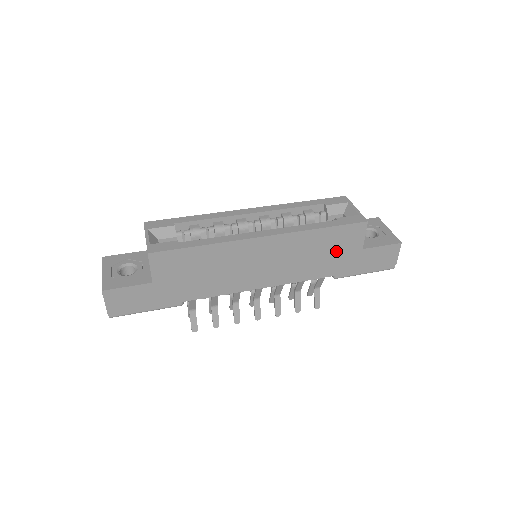
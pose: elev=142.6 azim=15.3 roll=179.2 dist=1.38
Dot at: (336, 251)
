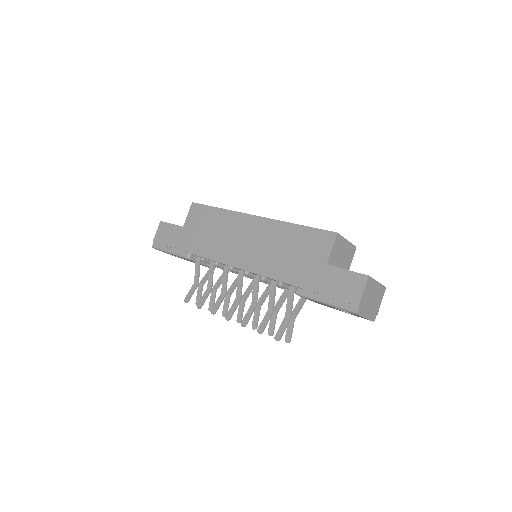
Dot at: (303, 256)
